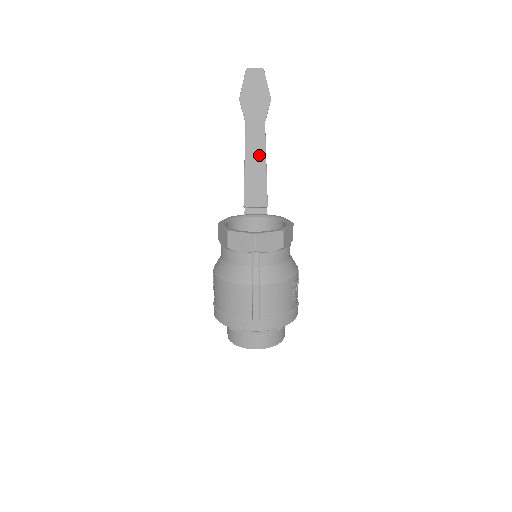
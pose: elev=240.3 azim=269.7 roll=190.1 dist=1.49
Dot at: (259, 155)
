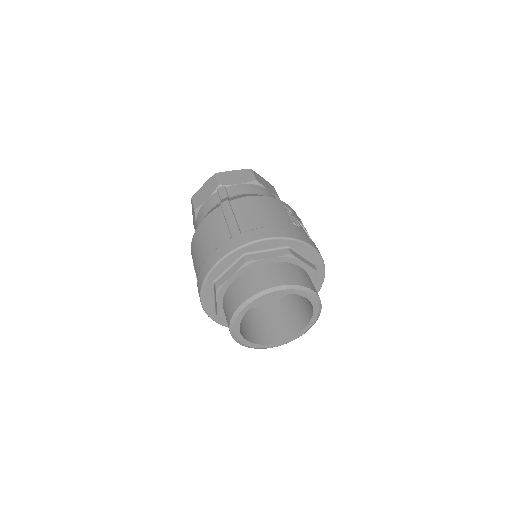
Dot at: occluded
